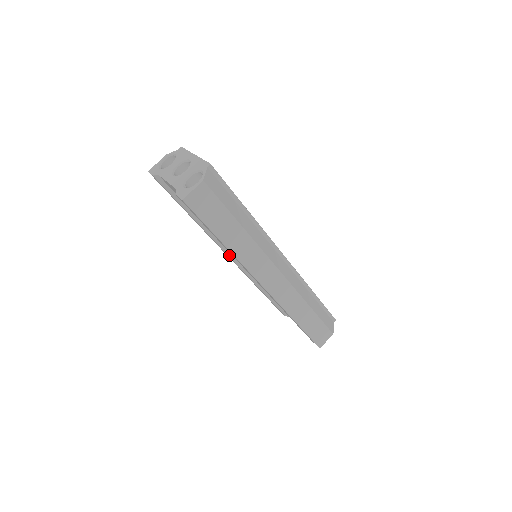
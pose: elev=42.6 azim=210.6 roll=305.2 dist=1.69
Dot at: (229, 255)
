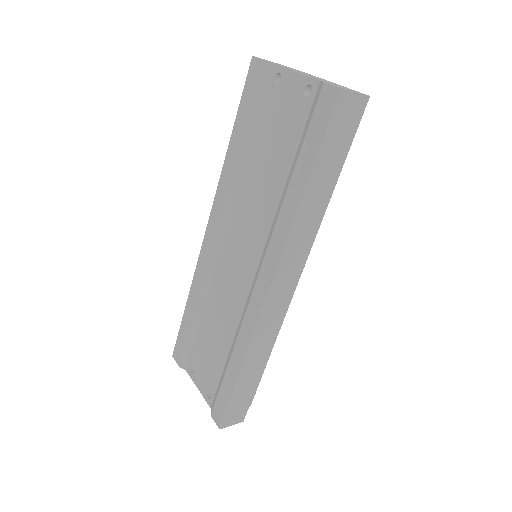
Dot at: (219, 233)
